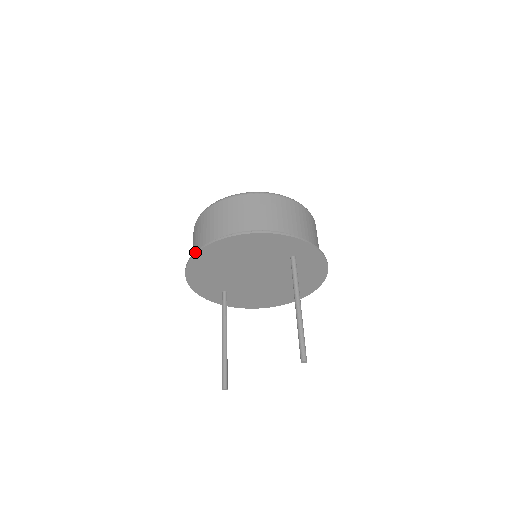
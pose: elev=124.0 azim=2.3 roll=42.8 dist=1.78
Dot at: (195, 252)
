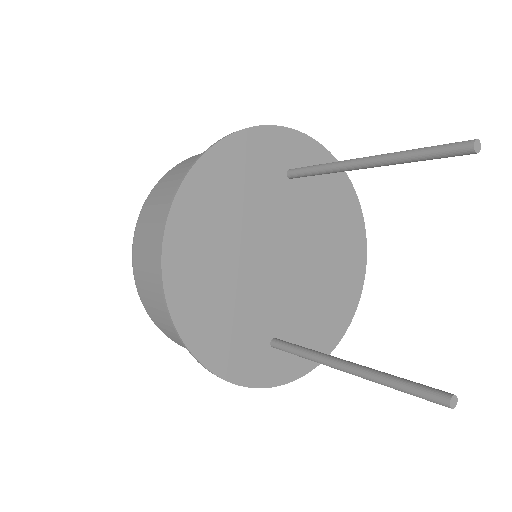
Dot at: occluded
